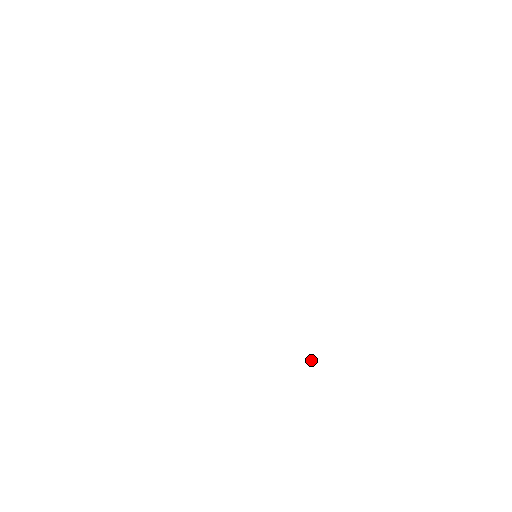
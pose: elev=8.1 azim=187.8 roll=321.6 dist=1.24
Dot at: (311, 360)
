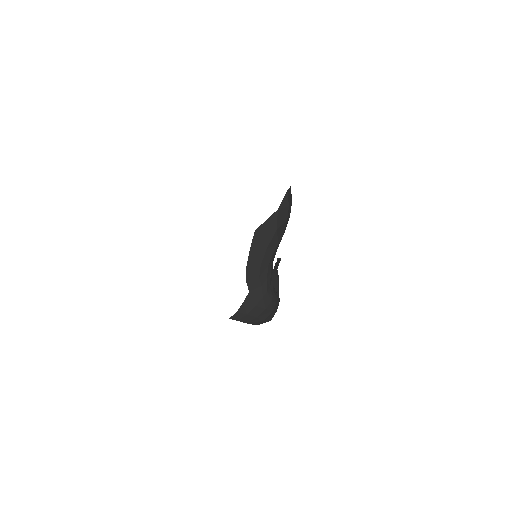
Dot at: (250, 306)
